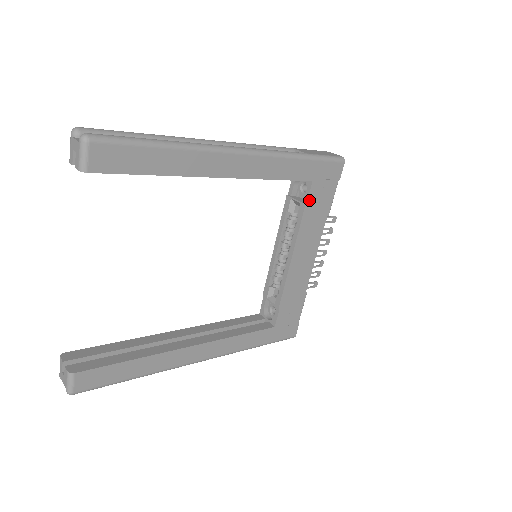
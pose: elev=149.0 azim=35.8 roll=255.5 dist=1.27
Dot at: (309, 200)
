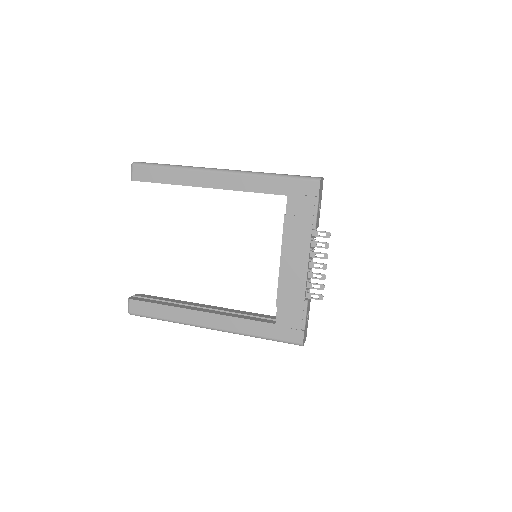
Dot at: (288, 211)
